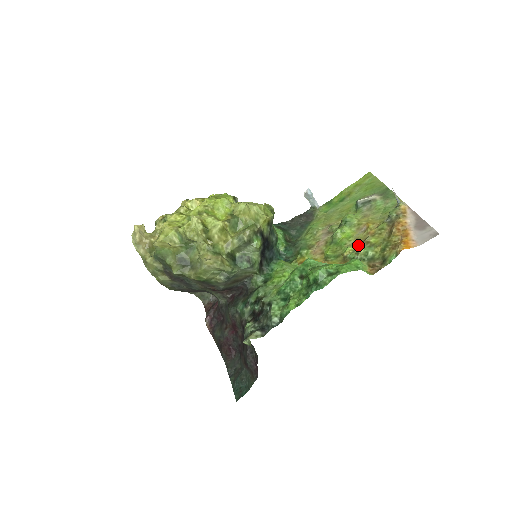
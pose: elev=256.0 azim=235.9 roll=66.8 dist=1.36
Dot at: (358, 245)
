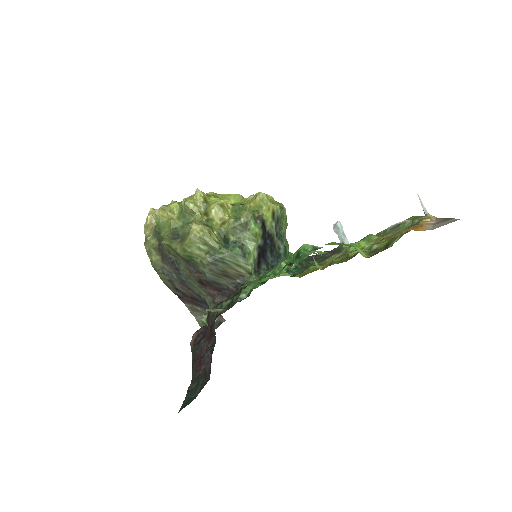
Dot at: occluded
